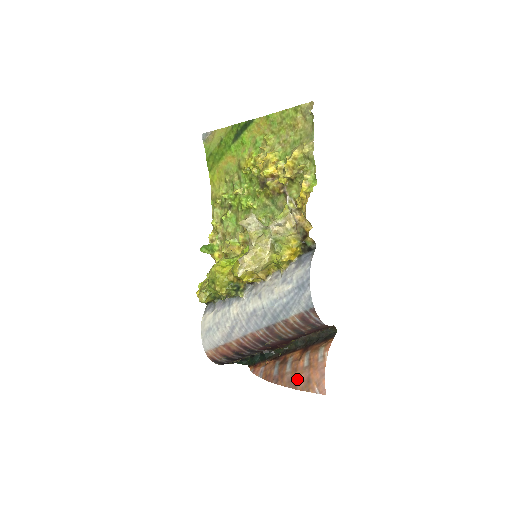
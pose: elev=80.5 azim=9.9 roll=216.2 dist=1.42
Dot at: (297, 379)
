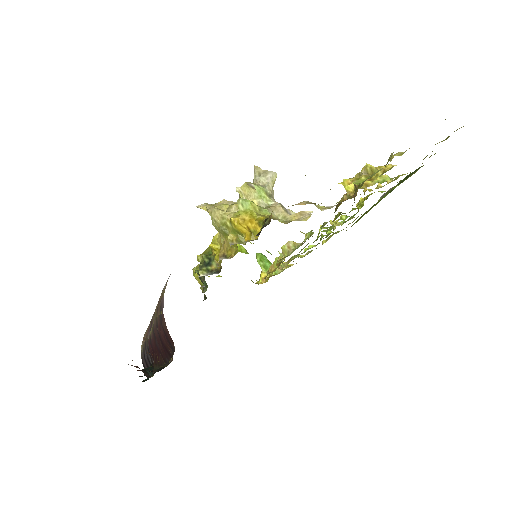
Dot at: occluded
